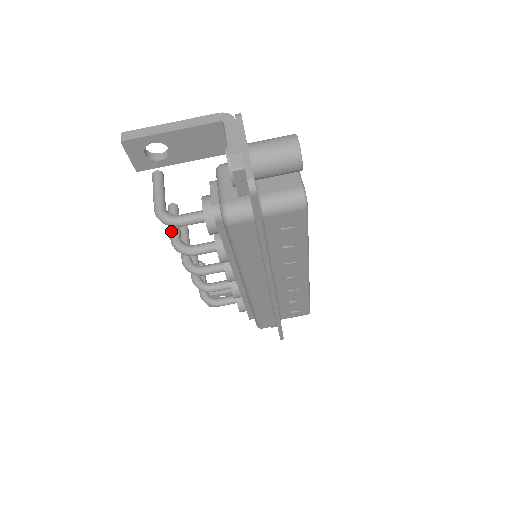
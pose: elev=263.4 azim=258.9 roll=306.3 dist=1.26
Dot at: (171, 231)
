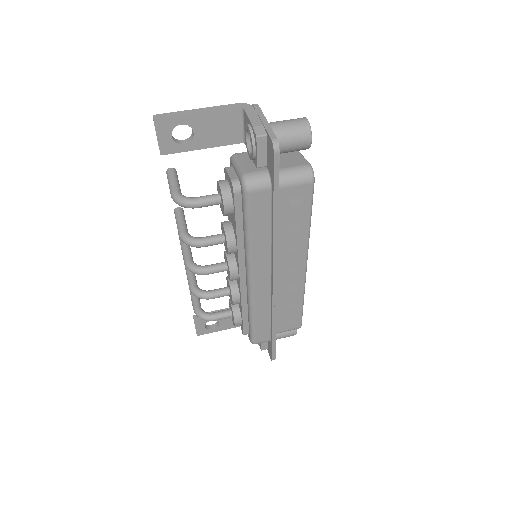
Dot at: (179, 227)
